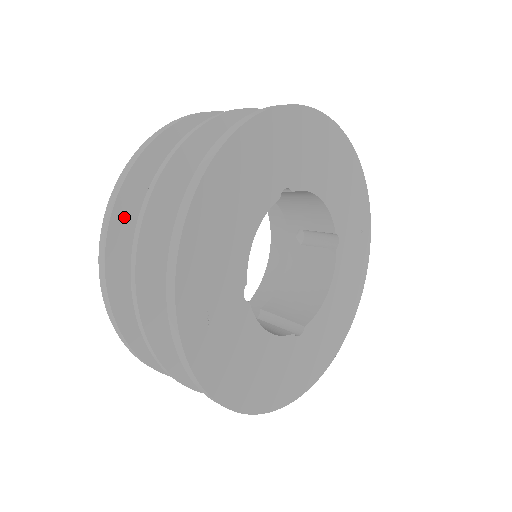
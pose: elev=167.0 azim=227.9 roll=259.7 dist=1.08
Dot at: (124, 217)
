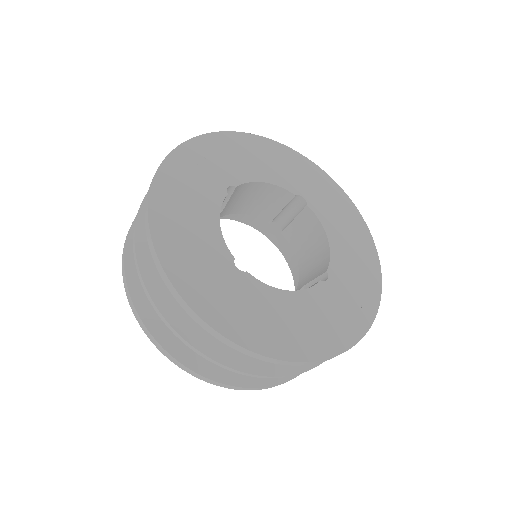
Dot at: occluded
